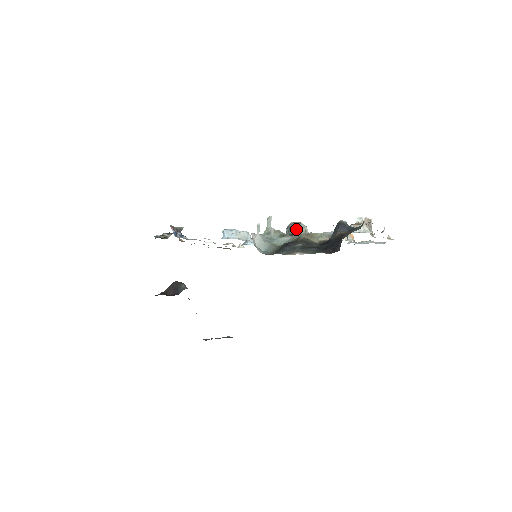
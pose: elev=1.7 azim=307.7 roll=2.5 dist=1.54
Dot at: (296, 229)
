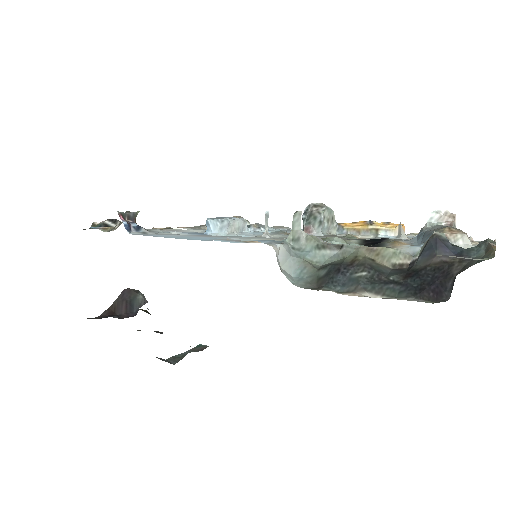
Dot at: (321, 217)
